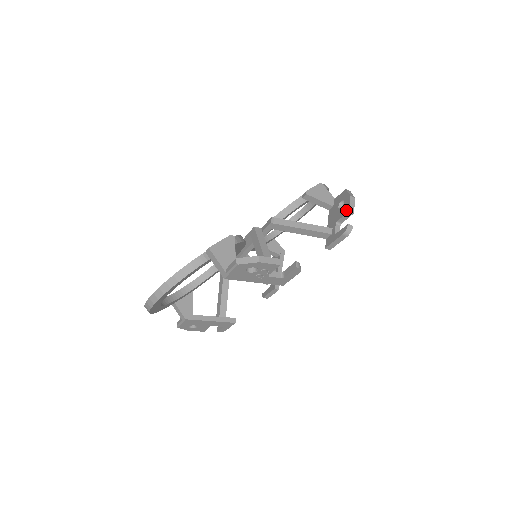
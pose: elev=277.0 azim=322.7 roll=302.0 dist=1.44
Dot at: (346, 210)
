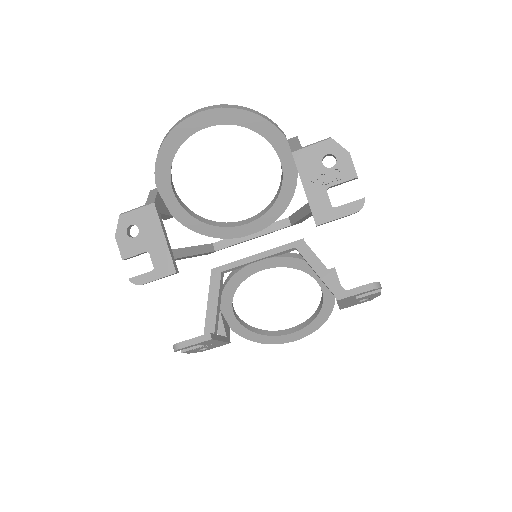
Dot at: occluded
